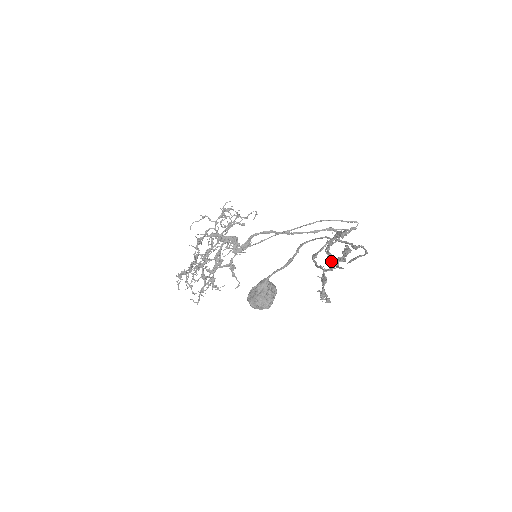
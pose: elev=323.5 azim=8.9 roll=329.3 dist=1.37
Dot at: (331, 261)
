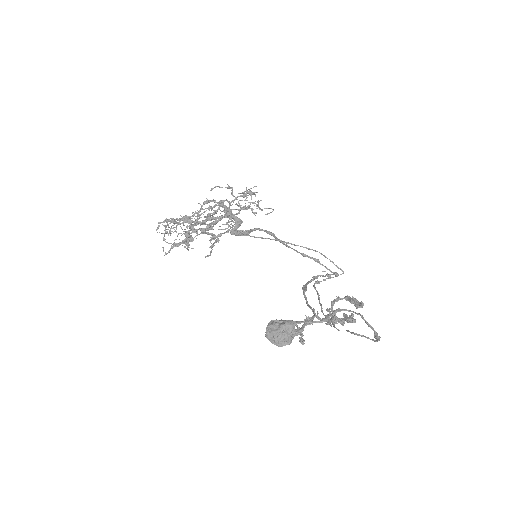
Dot at: occluded
